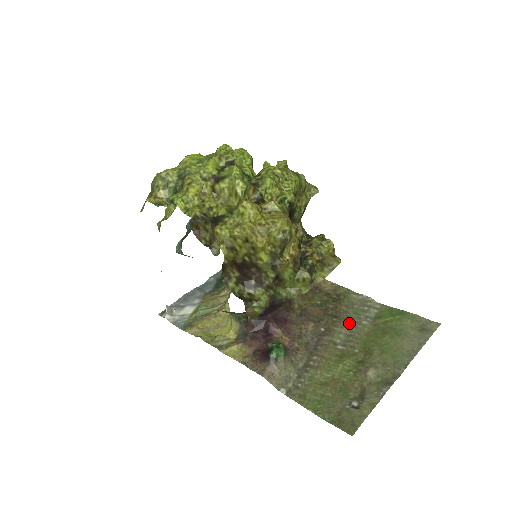
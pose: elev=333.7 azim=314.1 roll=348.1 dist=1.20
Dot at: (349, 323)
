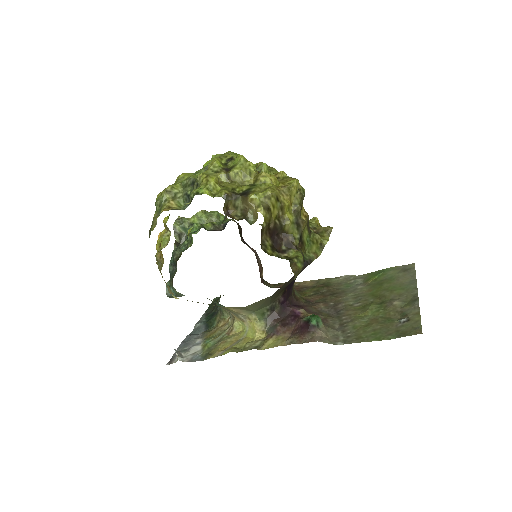
Dot at: (349, 292)
